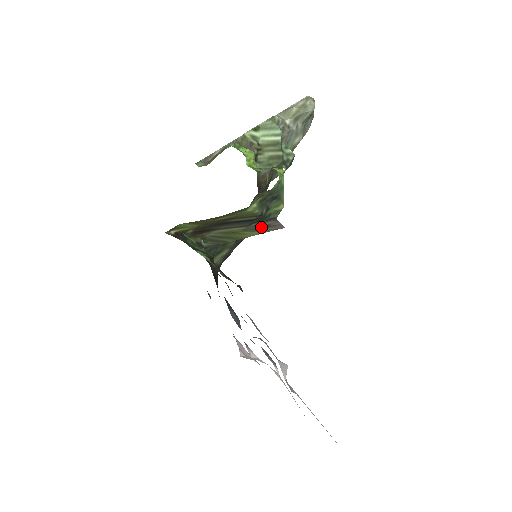
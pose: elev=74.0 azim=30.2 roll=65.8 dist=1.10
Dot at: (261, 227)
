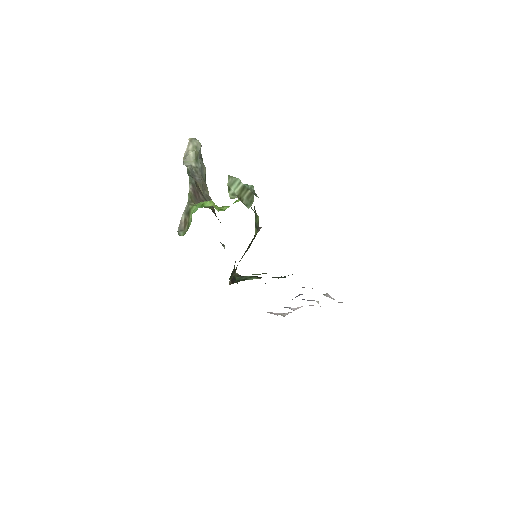
Dot at: occluded
